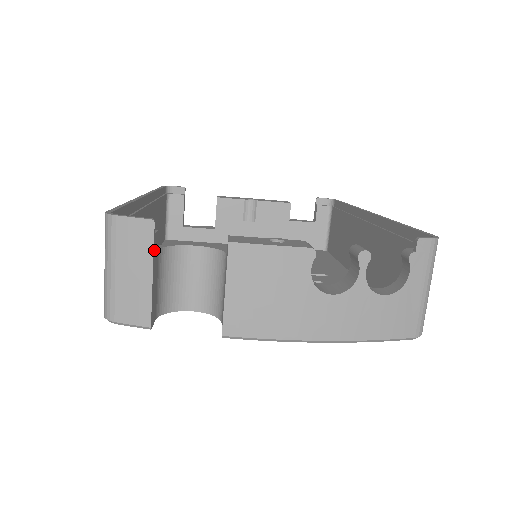
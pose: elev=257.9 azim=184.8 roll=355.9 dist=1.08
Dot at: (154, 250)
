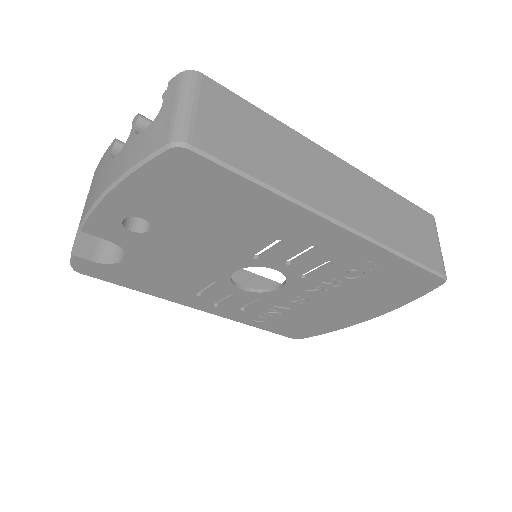
Dot at: occluded
